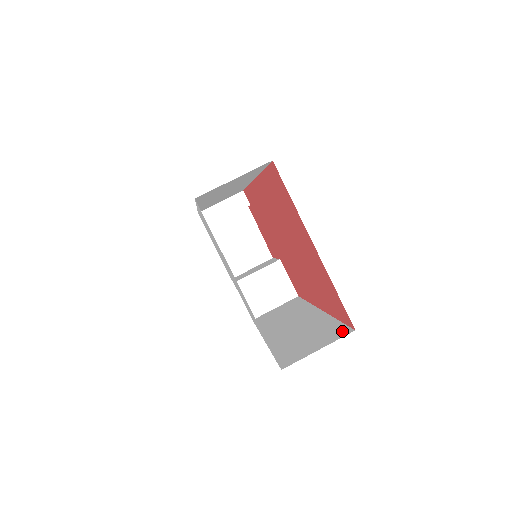
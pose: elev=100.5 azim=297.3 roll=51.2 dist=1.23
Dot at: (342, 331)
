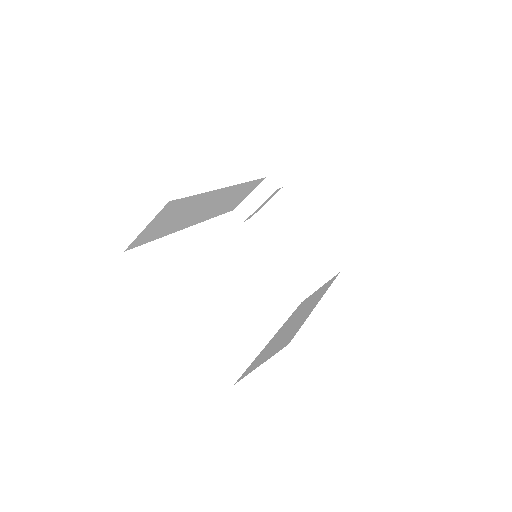
Dot at: (286, 342)
